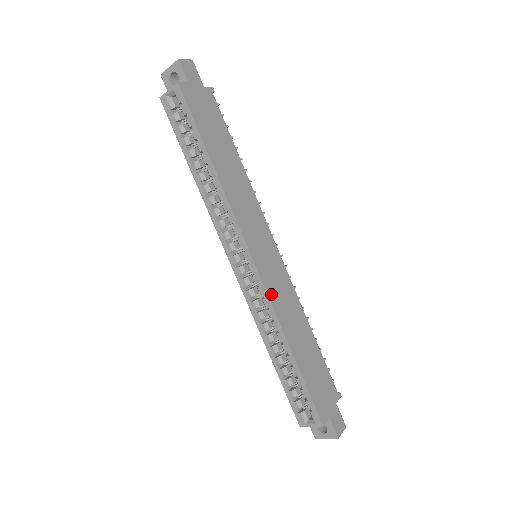
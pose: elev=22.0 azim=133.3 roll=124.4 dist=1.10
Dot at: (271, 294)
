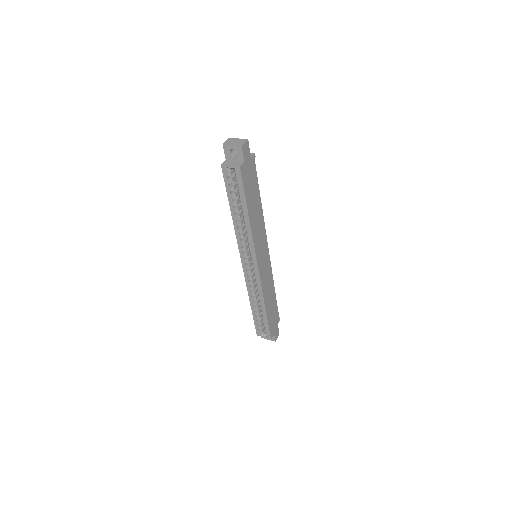
Dot at: (262, 282)
